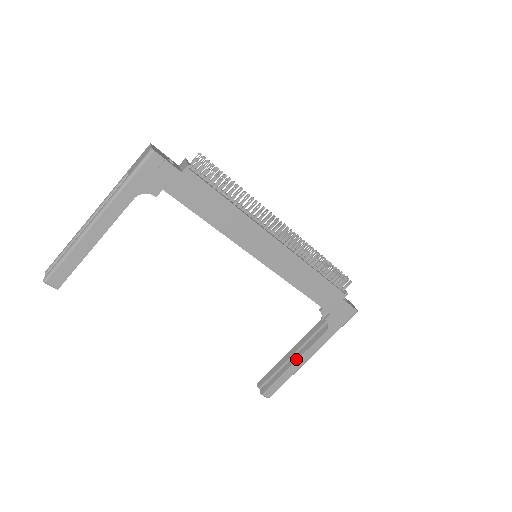
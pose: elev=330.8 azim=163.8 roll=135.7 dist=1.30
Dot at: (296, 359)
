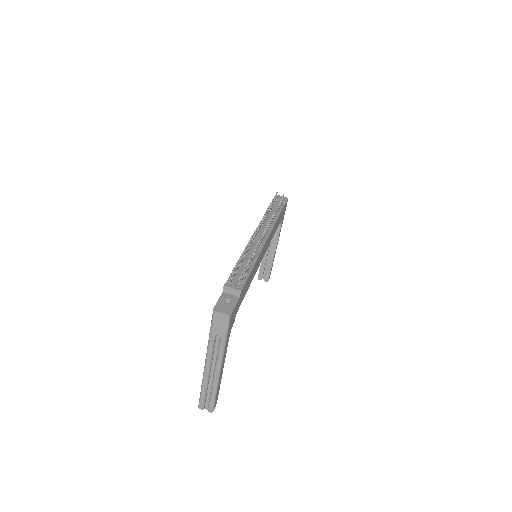
Dot at: (274, 252)
